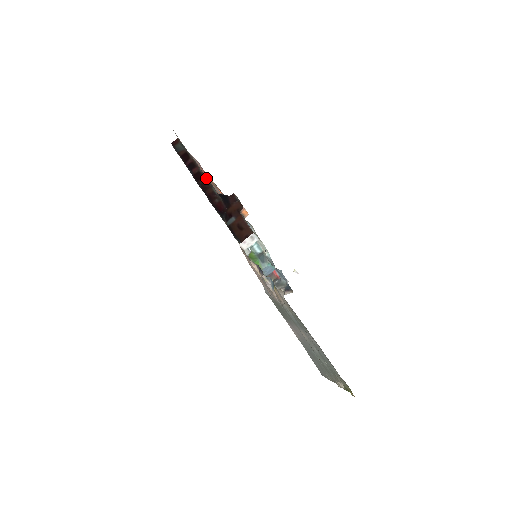
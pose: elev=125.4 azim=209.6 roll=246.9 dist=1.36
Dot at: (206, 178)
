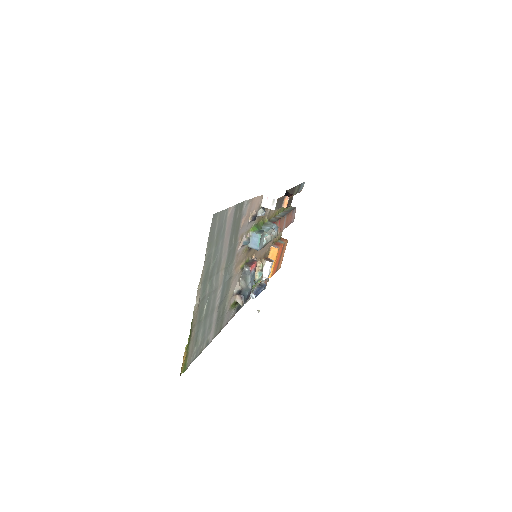
Dot at: occluded
